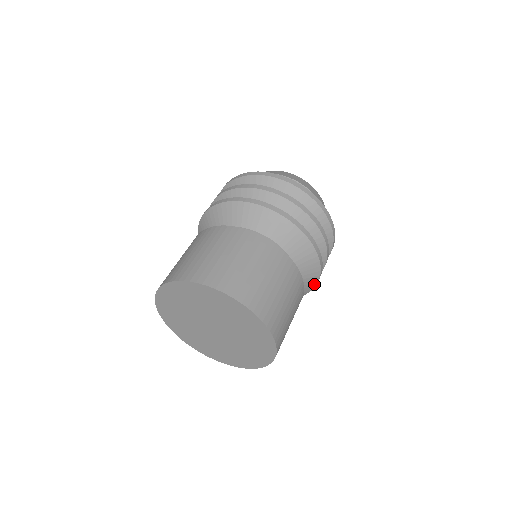
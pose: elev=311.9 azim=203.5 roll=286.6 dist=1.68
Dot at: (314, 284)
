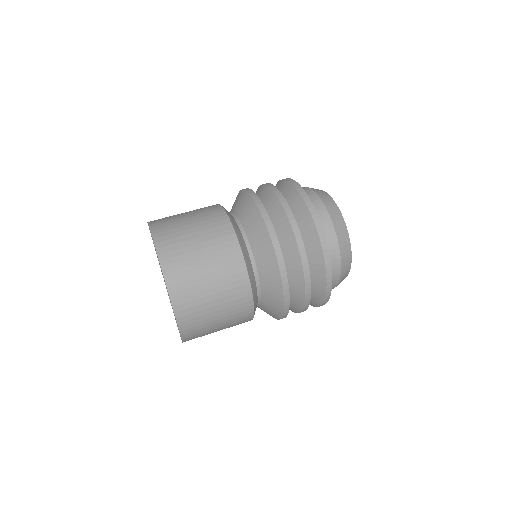
Dot at: (277, 272)
